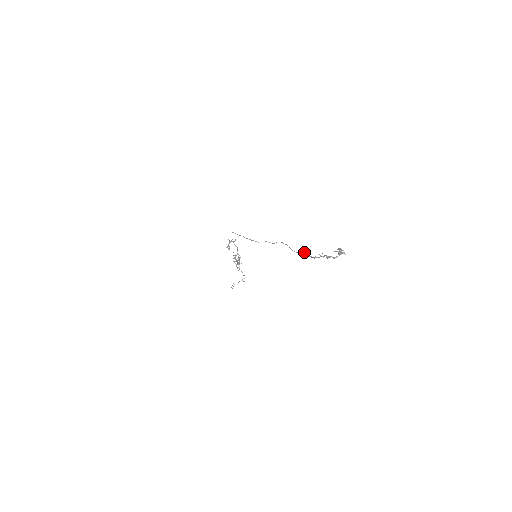
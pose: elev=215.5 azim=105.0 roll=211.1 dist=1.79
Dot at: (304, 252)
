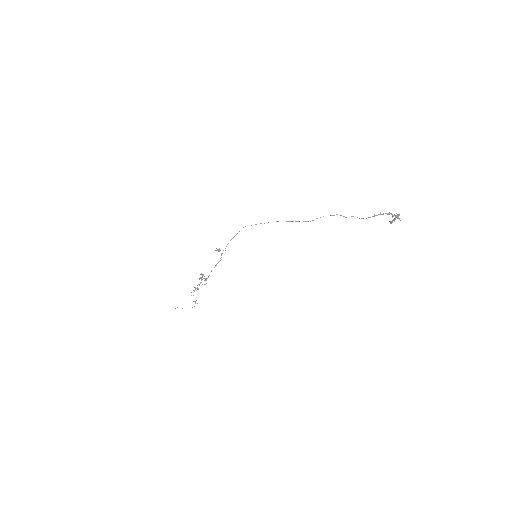
Dot at: (357, 217)
